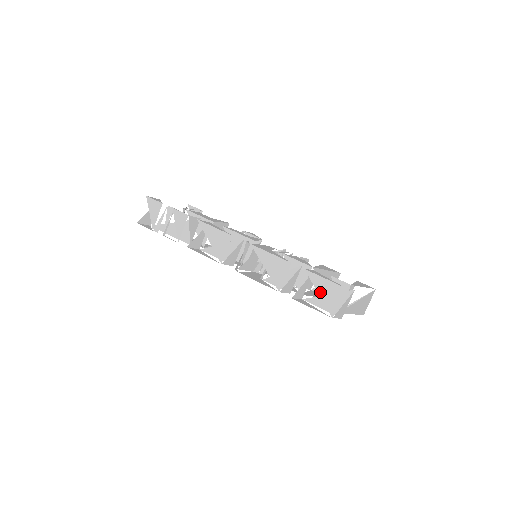
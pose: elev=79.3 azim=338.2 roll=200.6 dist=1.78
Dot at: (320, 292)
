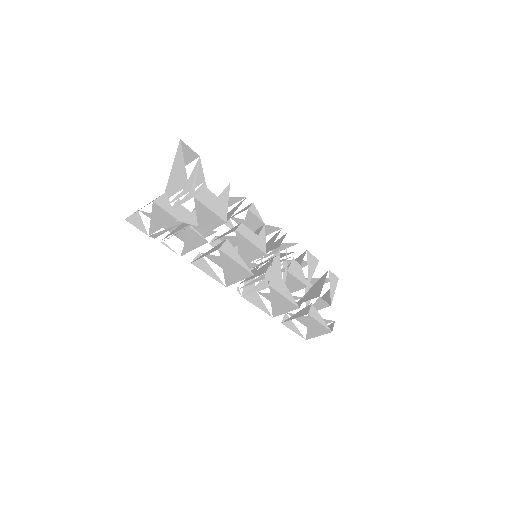
Dot at: (309, 328)
